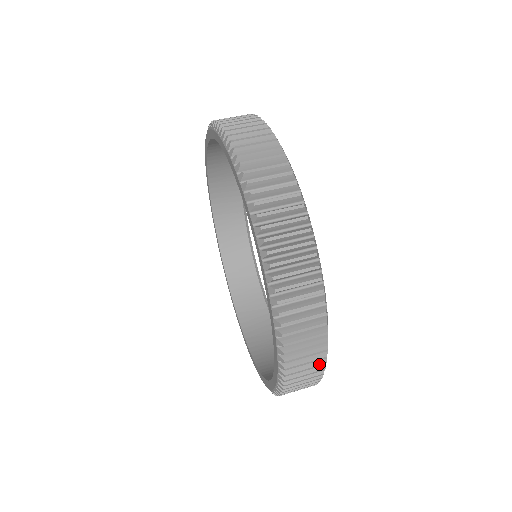
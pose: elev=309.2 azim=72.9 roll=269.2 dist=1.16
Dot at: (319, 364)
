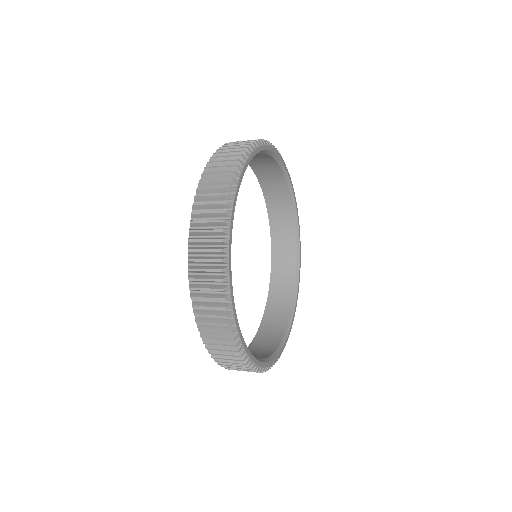
Dot at: (223, 323)
